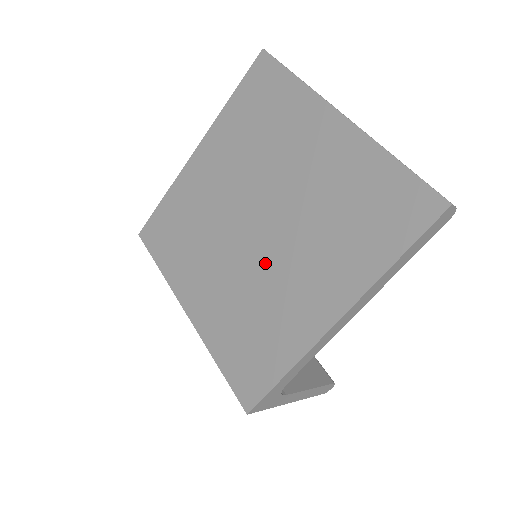
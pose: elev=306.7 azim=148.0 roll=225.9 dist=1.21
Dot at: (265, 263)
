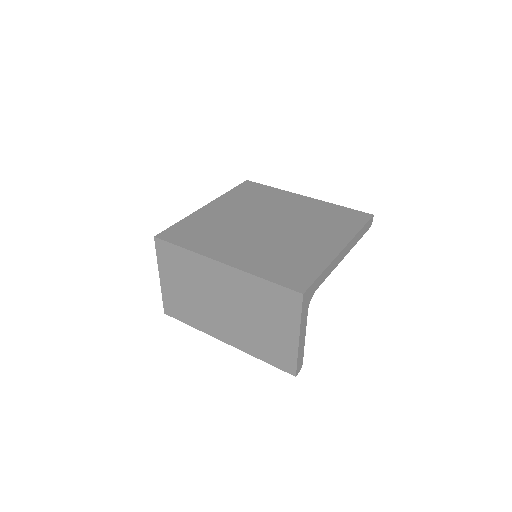
Dot at: (284, 236)
